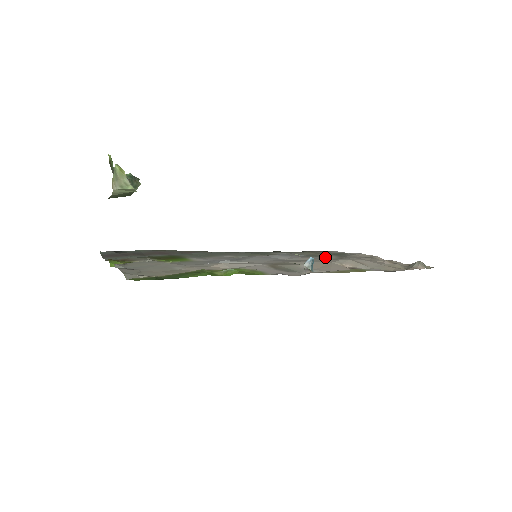
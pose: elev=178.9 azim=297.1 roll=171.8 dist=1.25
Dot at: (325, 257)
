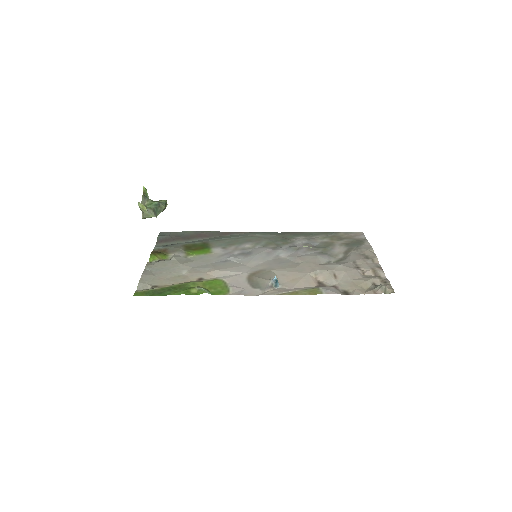
Dot at: (333, 250)
